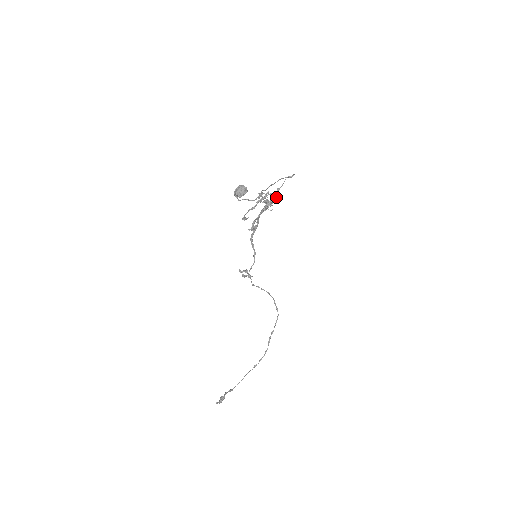
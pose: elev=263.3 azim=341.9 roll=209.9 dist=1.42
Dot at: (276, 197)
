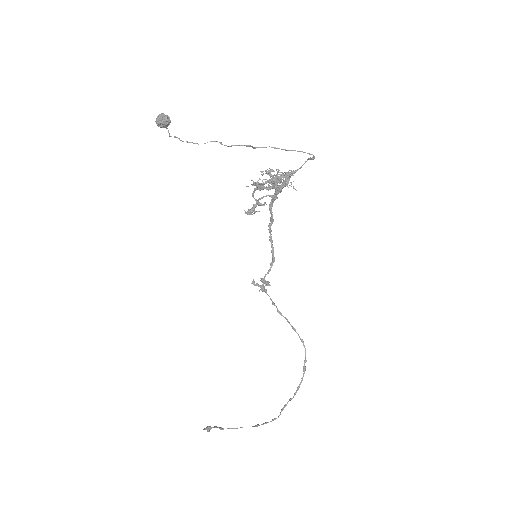
Dot at: (278, 177)
